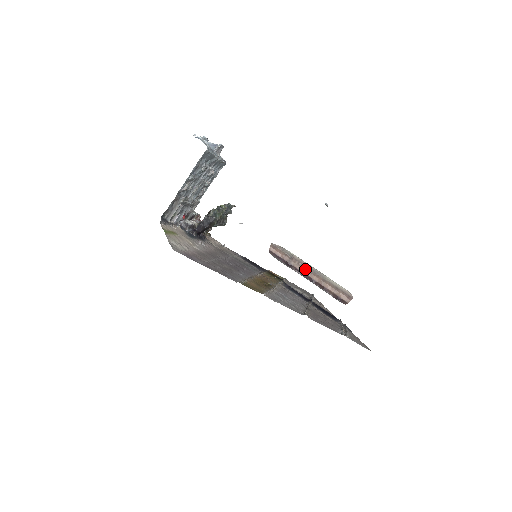
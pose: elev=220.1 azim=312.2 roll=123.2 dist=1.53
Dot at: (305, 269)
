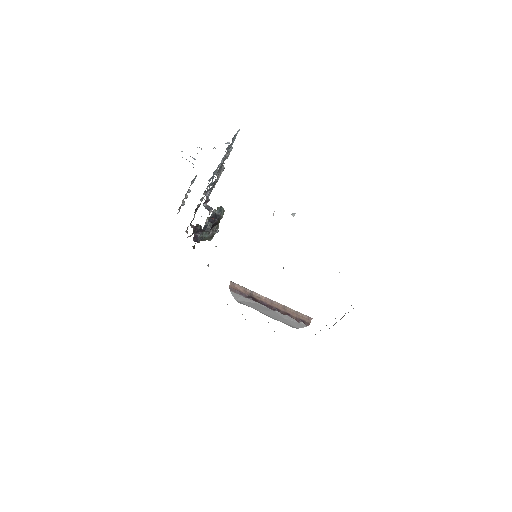
Dot at: (266, 300)
